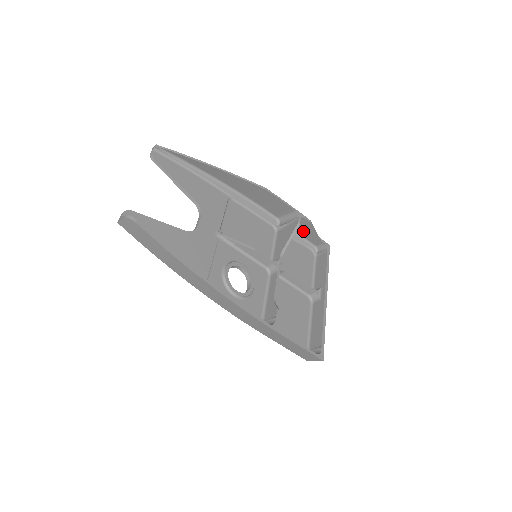
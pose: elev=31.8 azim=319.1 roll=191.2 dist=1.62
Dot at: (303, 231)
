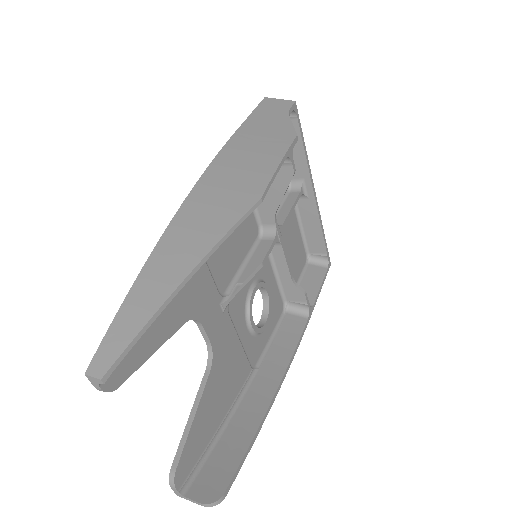
Dot at: occluded
